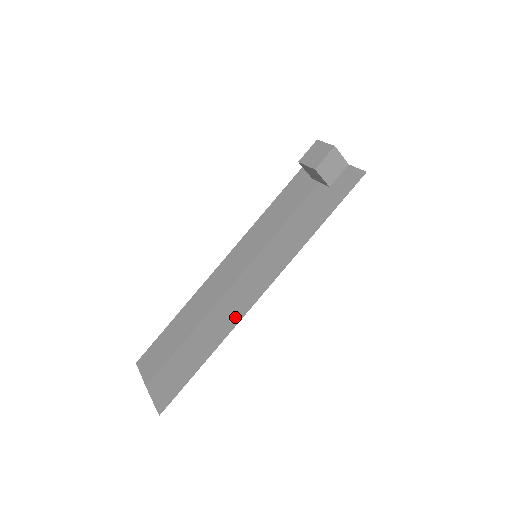
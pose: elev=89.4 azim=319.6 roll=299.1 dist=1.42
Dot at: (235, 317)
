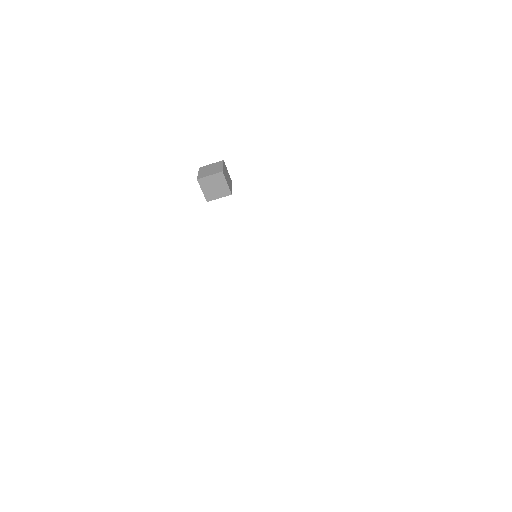
Dot at: occluded
